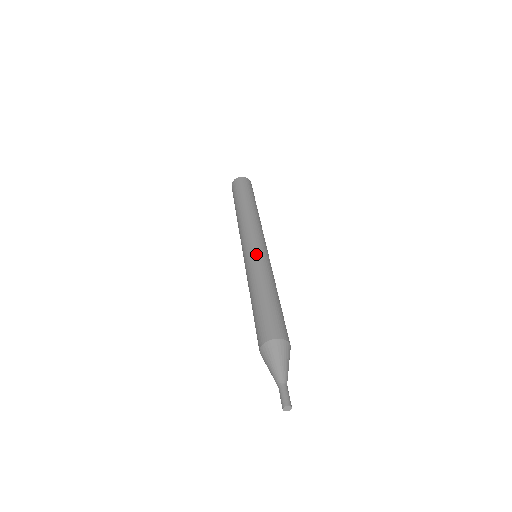
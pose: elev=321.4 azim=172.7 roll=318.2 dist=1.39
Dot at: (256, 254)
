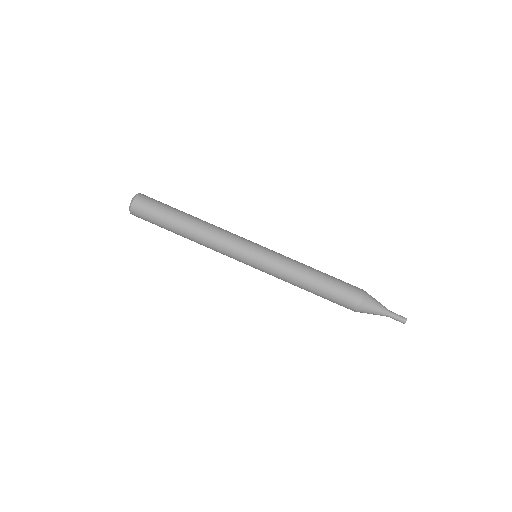
Dot at: (267, 261)
